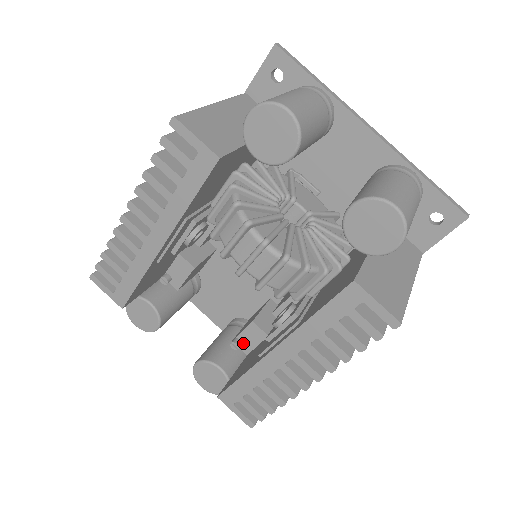
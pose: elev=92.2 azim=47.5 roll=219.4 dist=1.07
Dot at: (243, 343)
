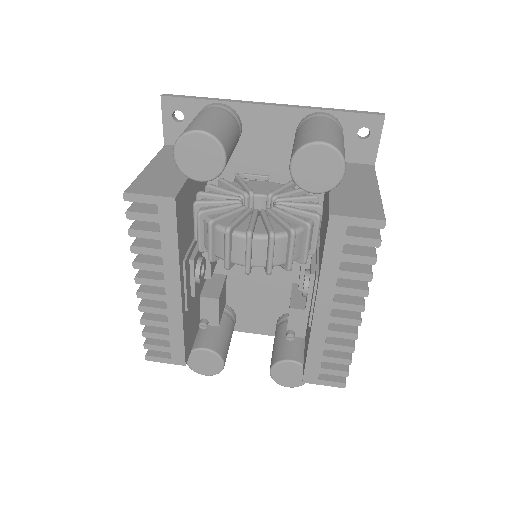
Dot at: (295, 331)
